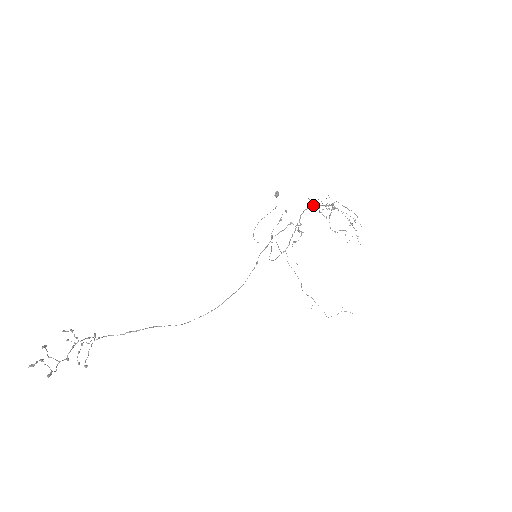
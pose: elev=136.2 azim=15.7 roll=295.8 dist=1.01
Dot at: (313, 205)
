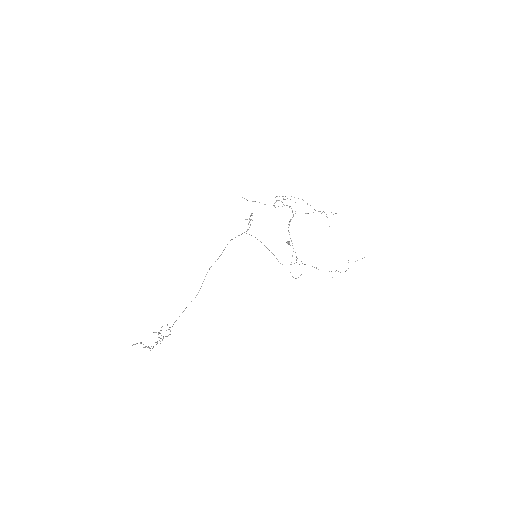
Dot at: (290, 221)
